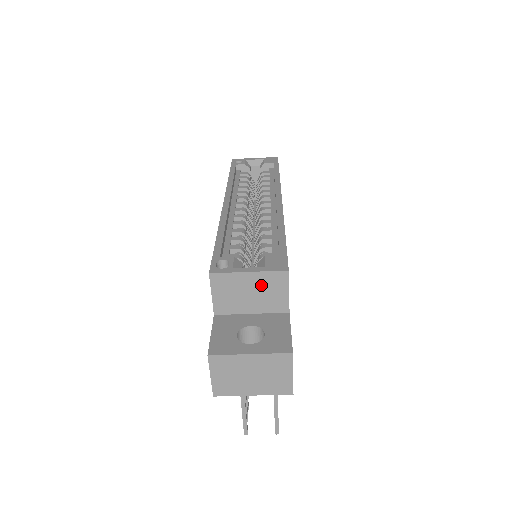
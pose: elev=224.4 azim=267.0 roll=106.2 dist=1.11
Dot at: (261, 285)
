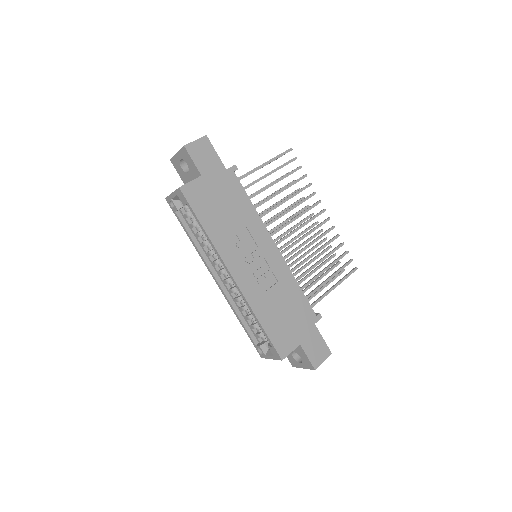
Dot at: occluded
